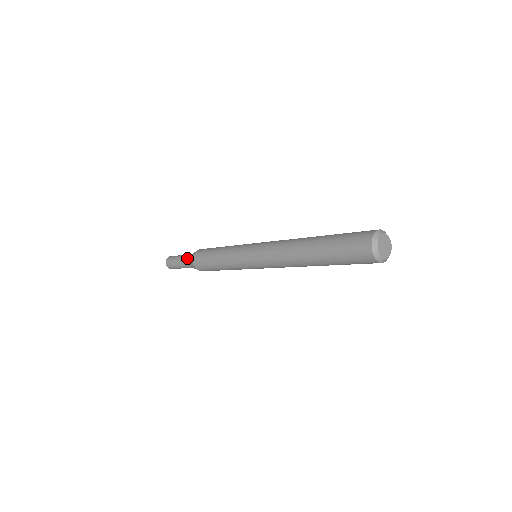
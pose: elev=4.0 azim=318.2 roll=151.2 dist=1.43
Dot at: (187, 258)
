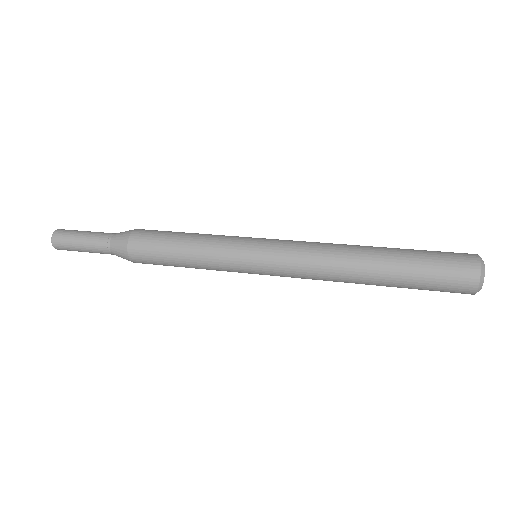
Dot at: (111, 234)
